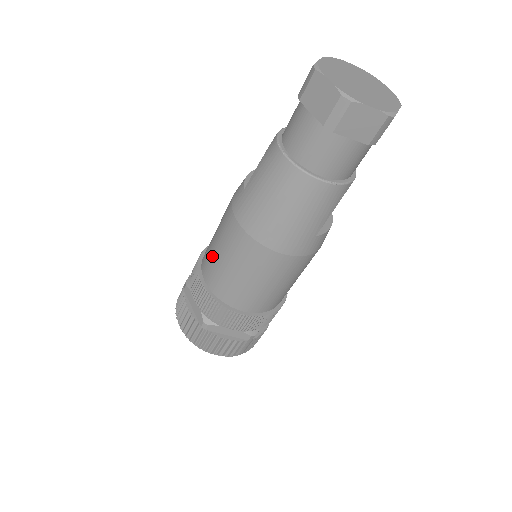
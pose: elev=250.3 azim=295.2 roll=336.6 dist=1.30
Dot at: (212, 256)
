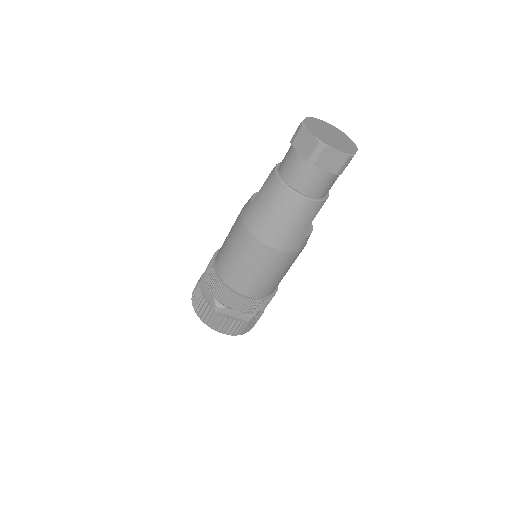
Dot at: (225, 254)
